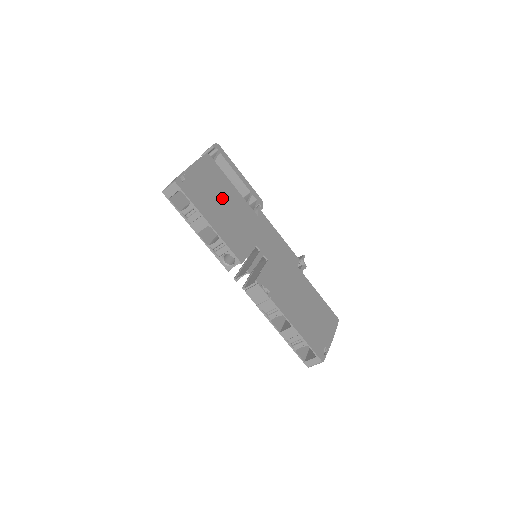
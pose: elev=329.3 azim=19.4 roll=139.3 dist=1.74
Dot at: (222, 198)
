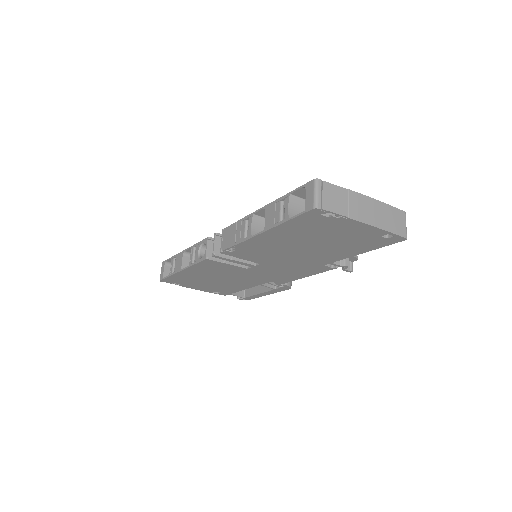
Dot at: occluded
